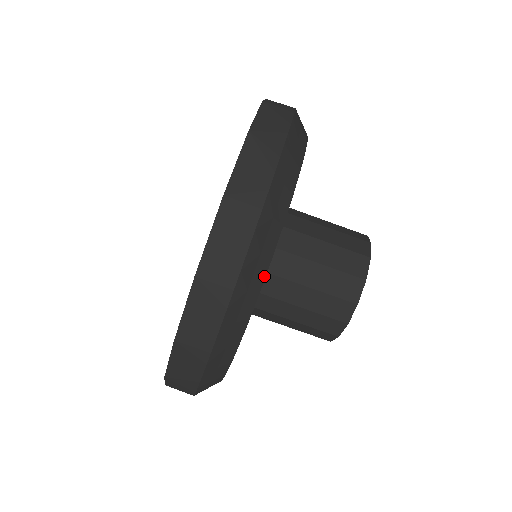
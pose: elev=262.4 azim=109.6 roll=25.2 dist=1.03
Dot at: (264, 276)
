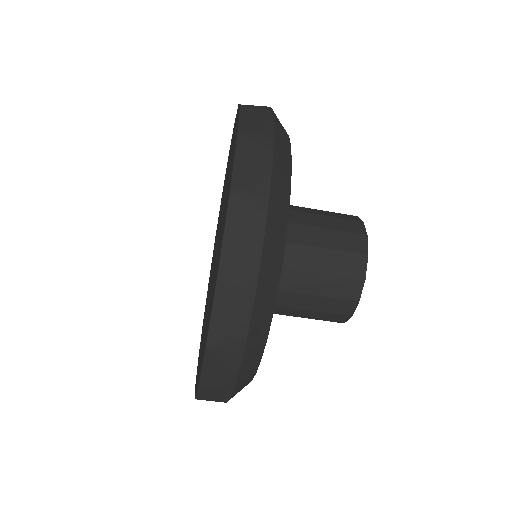
Dot at: (269, 326)
